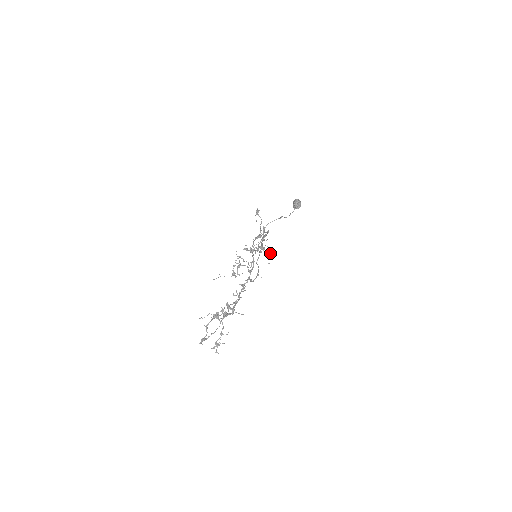
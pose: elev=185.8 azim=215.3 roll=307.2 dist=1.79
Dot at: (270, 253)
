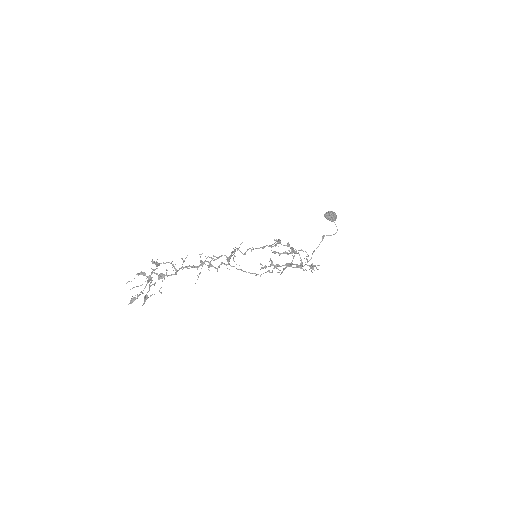
Dot at: (314, 266)
